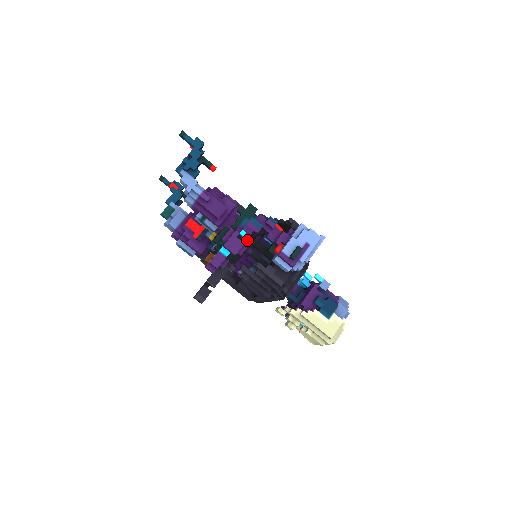
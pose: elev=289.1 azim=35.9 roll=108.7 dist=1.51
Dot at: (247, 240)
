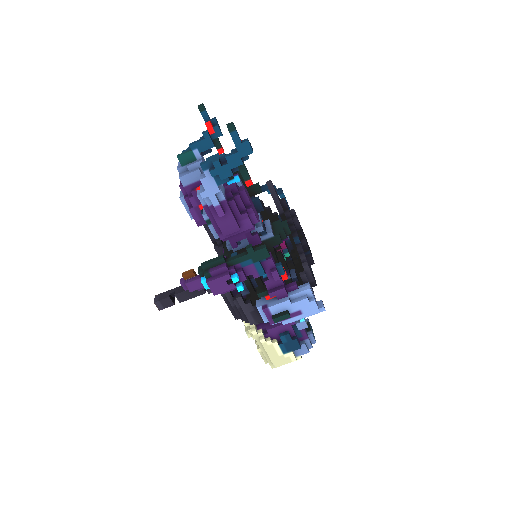
Dot at: (236, 286)
